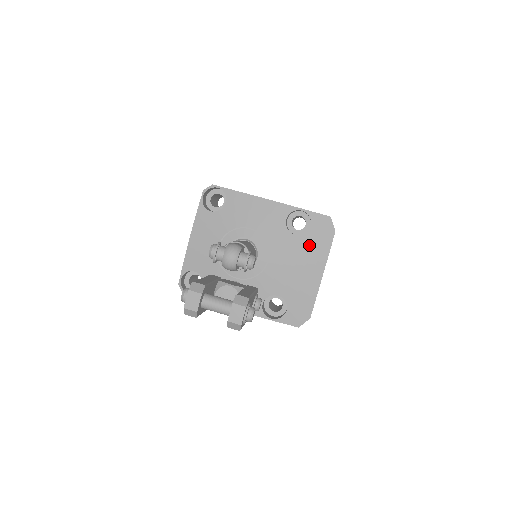
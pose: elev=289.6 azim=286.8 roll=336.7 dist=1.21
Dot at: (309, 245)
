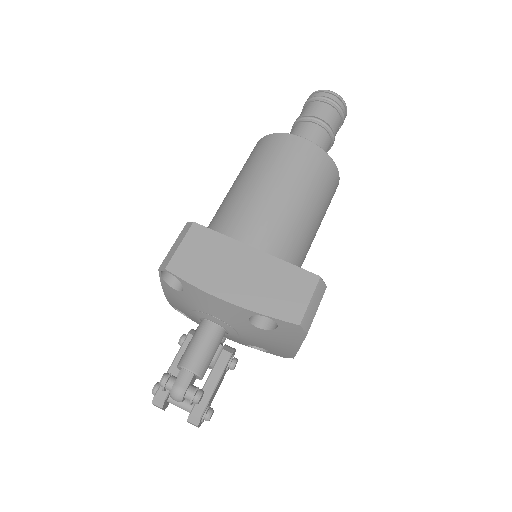
Dot at: (279, 336)
